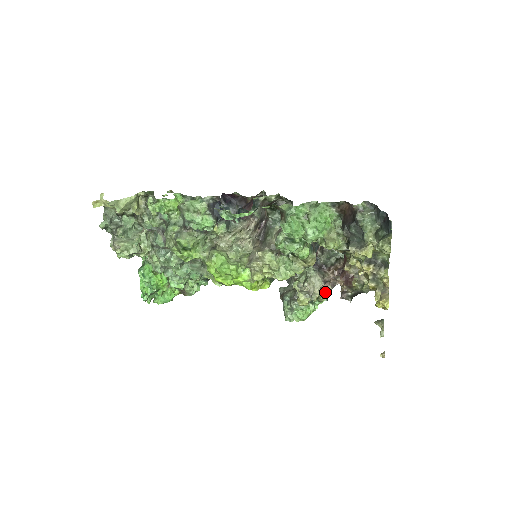
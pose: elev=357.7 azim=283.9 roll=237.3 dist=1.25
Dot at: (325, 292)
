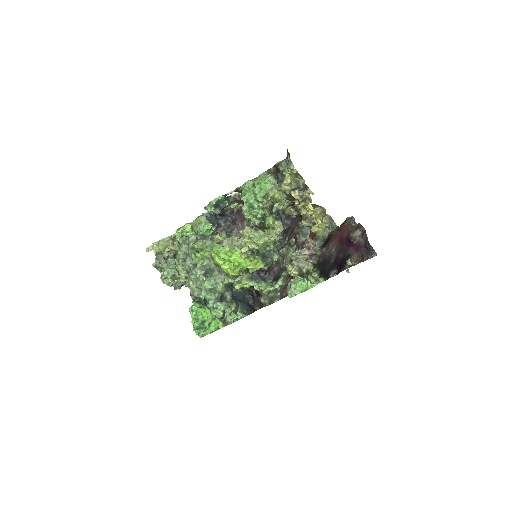
Dot at: (307, 259)
